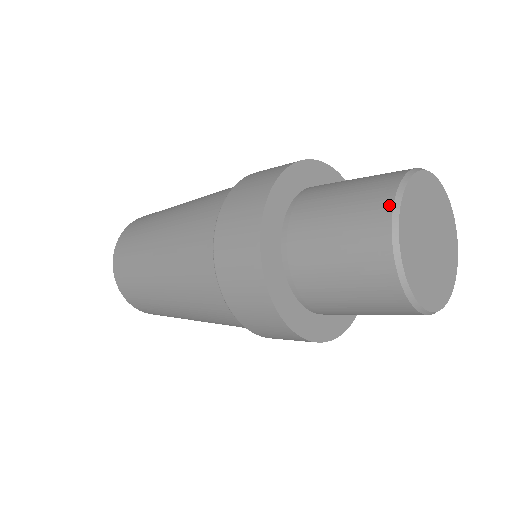
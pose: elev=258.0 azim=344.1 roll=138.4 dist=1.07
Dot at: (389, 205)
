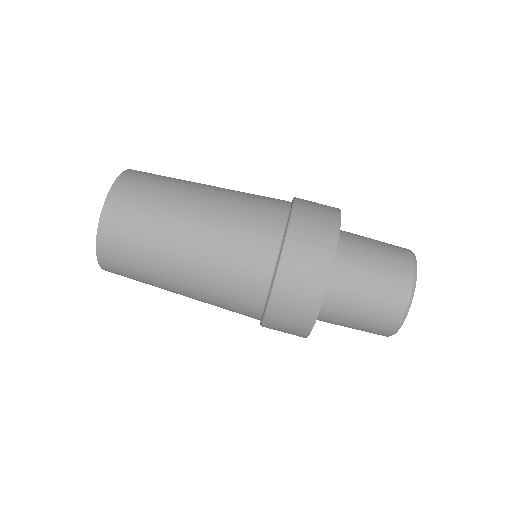
Dot at: (410, 252)
